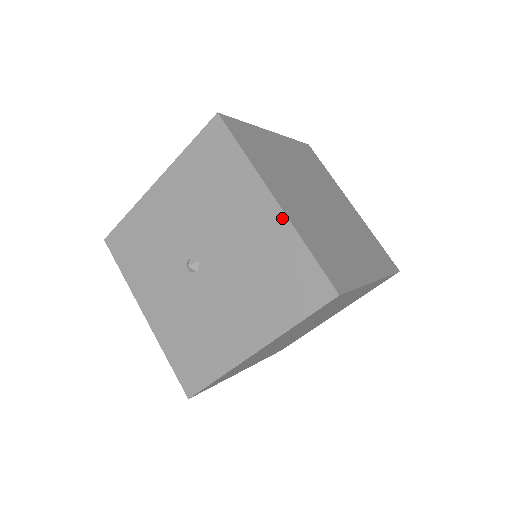
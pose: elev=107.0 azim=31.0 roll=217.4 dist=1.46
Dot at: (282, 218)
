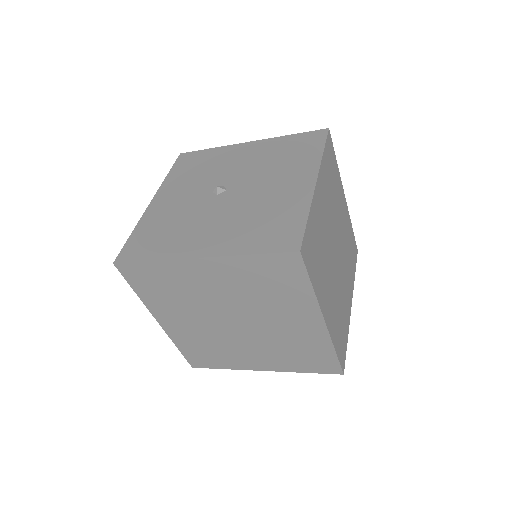
Dot at: (310, 192)
